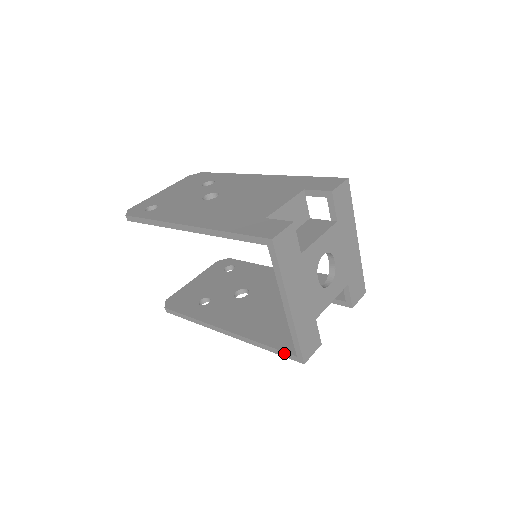
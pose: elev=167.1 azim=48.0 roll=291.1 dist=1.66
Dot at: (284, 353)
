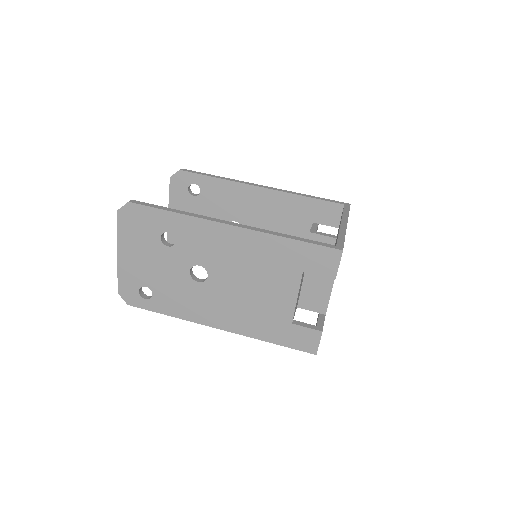
Dot at: occluded
